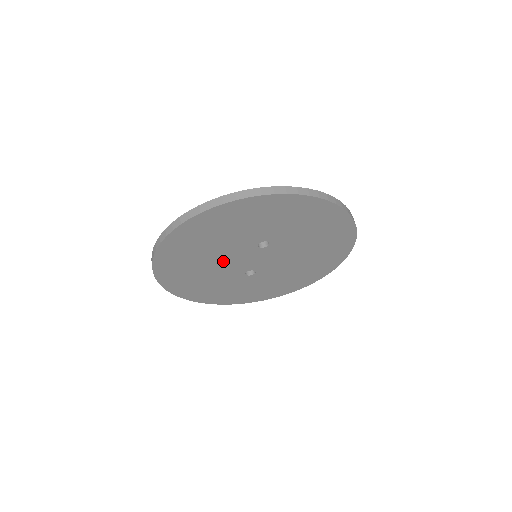
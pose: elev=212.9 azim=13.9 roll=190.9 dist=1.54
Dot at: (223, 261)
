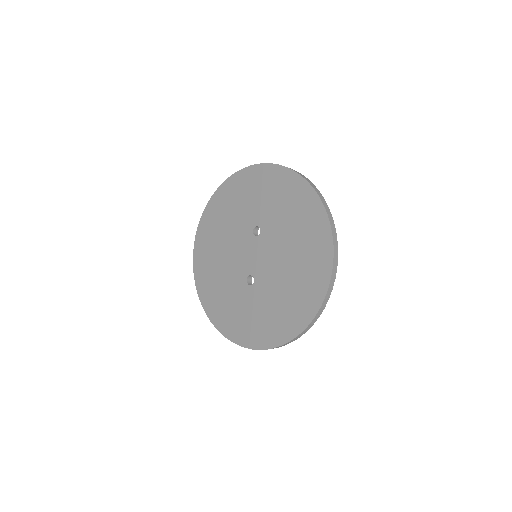
Dot at: (232, 253)
